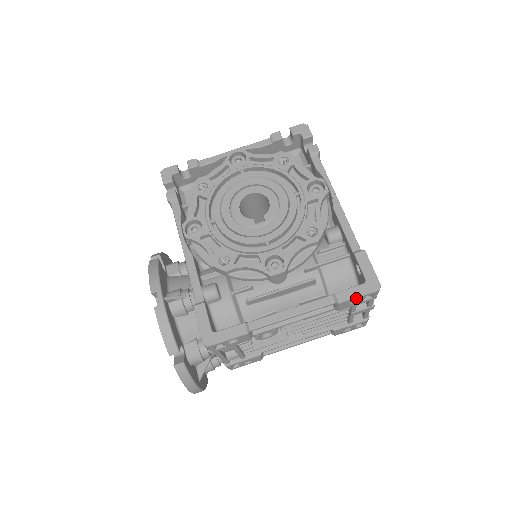
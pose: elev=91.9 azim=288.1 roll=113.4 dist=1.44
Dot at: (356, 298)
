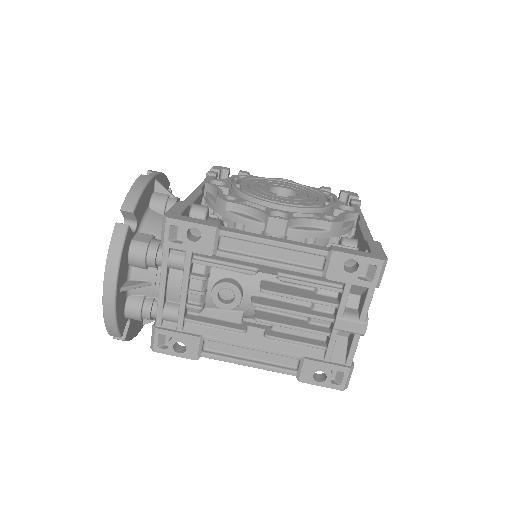
Dot at: (354, 256)
